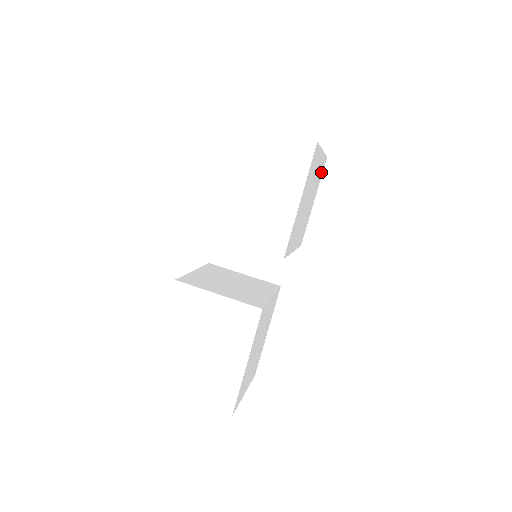
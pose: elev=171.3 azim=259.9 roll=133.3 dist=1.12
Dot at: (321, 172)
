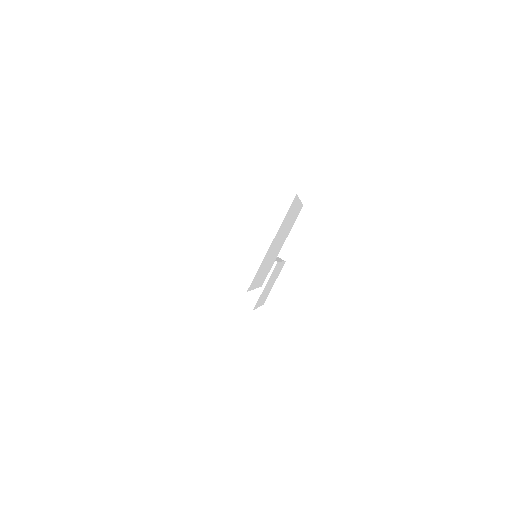
Dot at: (292, 207)
